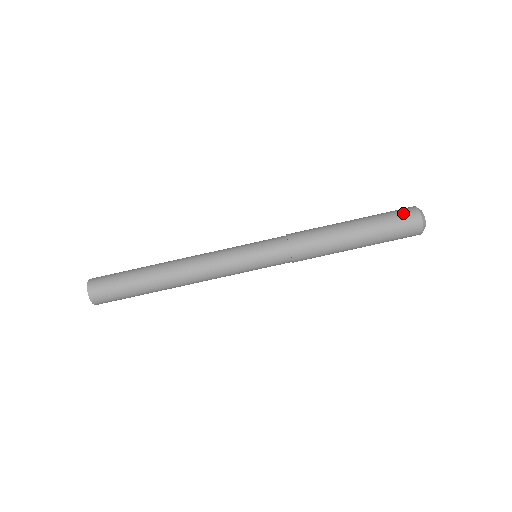
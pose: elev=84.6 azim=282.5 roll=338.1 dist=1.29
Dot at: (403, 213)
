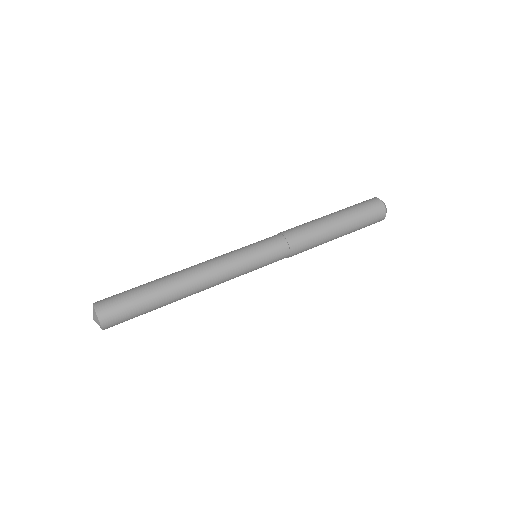
Dot at: (363, 201)
